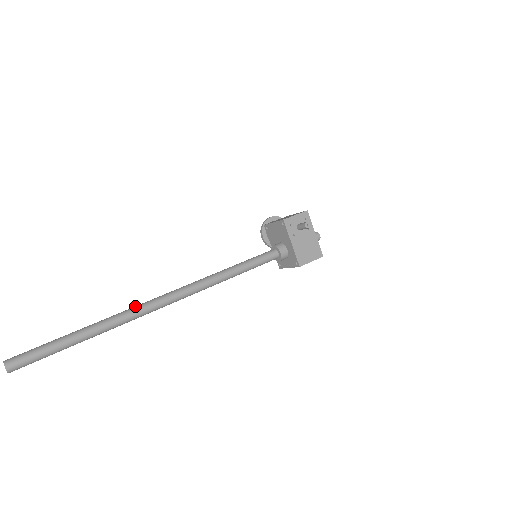
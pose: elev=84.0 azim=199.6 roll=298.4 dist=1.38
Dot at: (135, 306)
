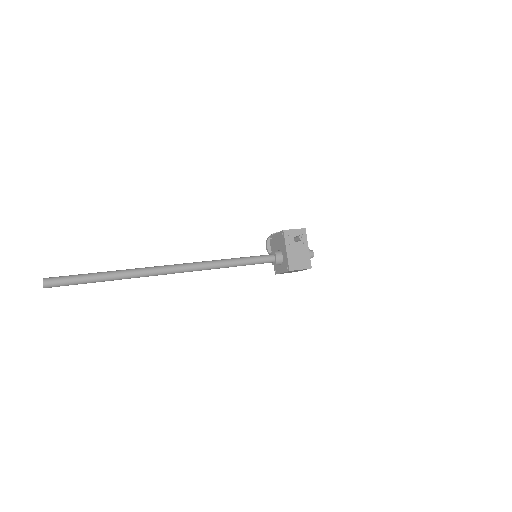
Dot at: (150, 267)
